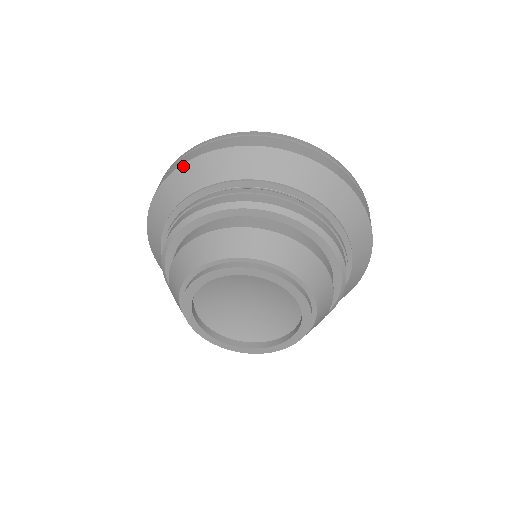
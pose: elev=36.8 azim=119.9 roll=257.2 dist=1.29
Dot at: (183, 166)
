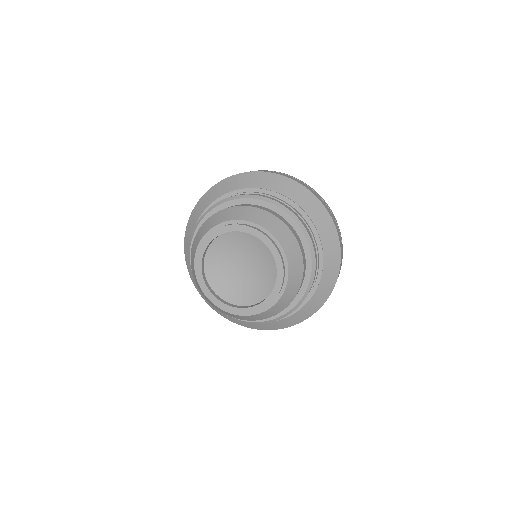
Dot at: (215, 185)
